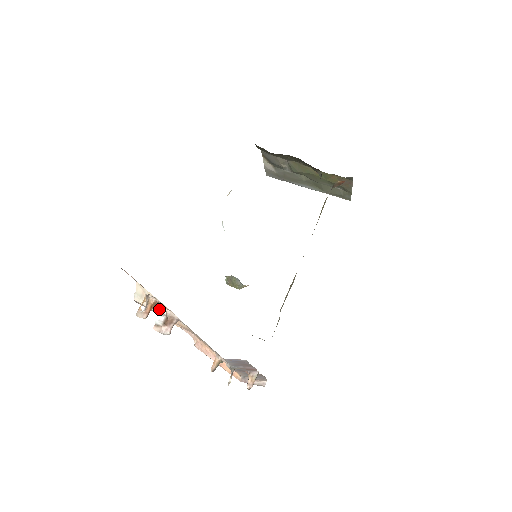
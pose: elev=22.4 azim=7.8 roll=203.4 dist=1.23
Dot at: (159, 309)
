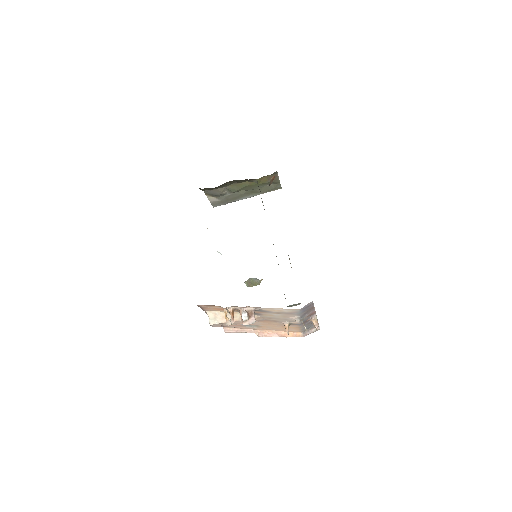
Dot at: occluded
